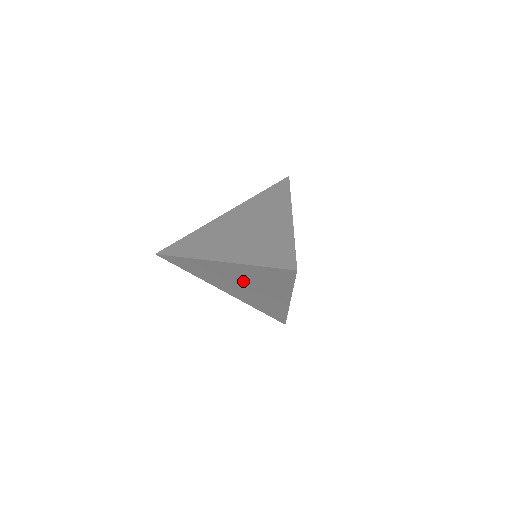
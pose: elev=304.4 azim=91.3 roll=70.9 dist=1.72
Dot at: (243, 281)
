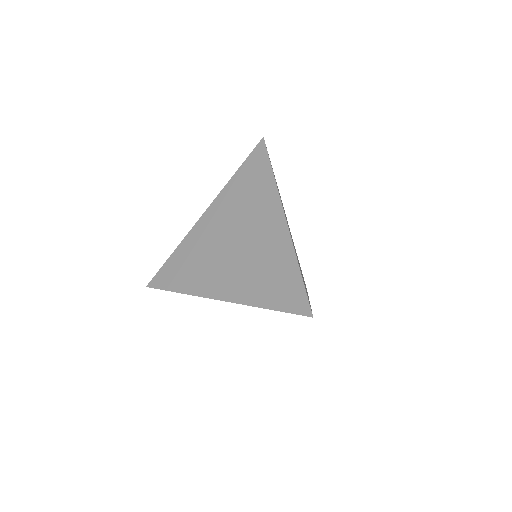
Dot at: occluded
